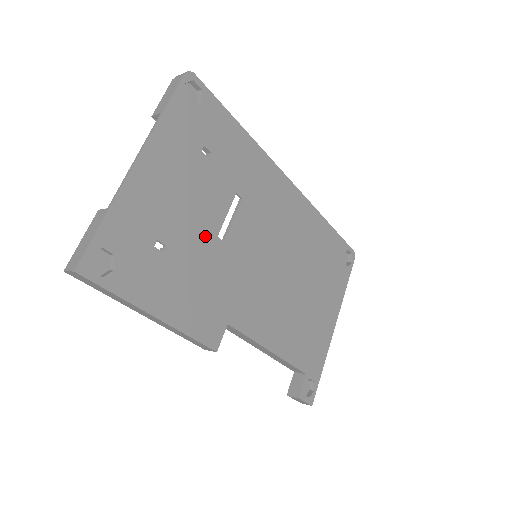
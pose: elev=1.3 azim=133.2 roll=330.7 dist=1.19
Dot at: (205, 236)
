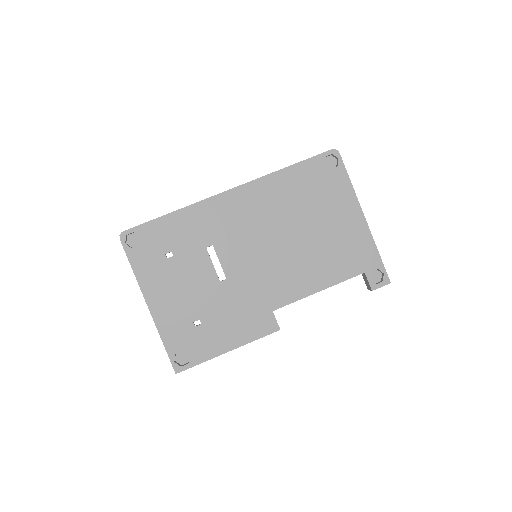
Dot at: (213, 290)
